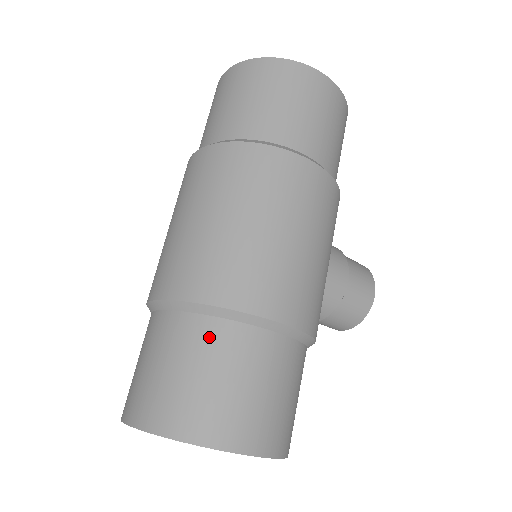
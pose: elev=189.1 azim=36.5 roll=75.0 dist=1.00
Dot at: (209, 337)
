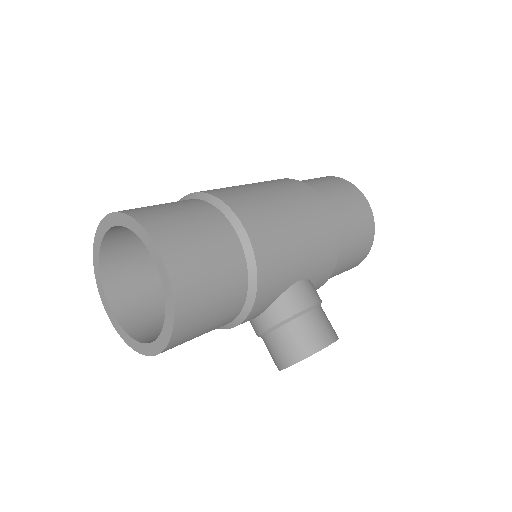
Dot at: (193, 203)
